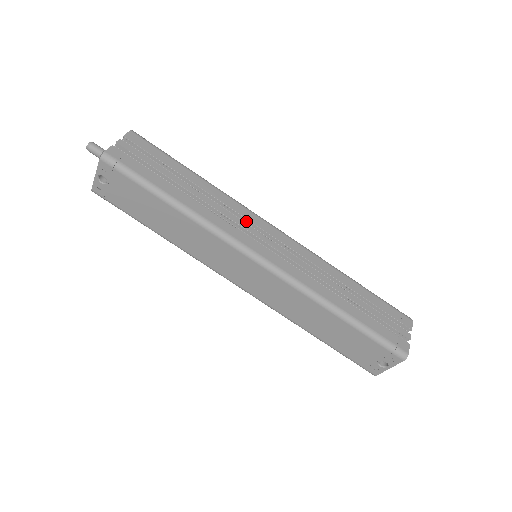
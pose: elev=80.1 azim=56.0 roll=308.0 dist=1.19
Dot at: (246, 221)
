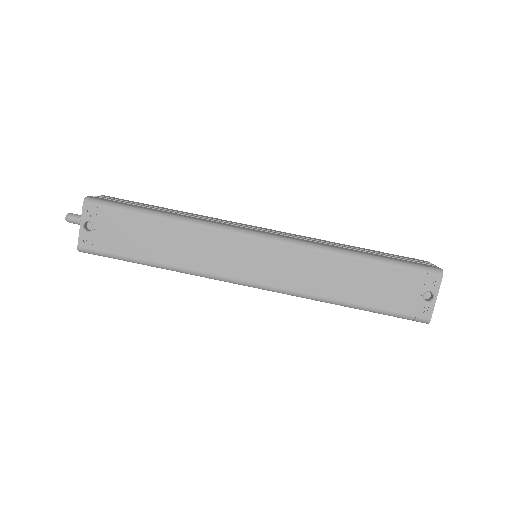
Dot at: occluded
